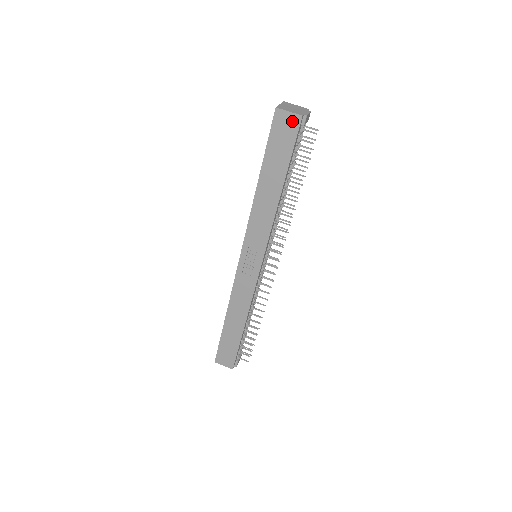
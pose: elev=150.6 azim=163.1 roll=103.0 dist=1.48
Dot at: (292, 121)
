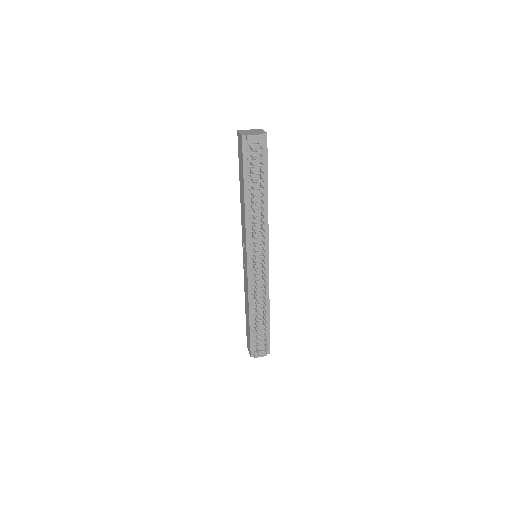
Dot at: (241, 140)
